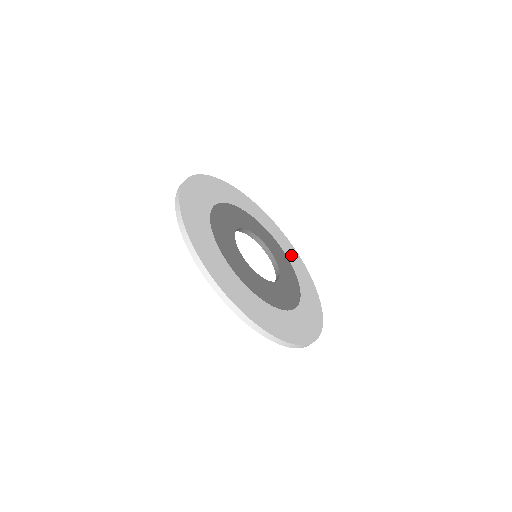
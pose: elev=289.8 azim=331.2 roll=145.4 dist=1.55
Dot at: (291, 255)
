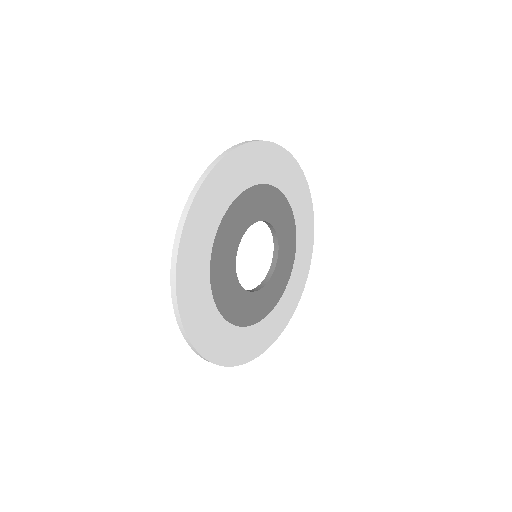
Dot at: (303, 245)
